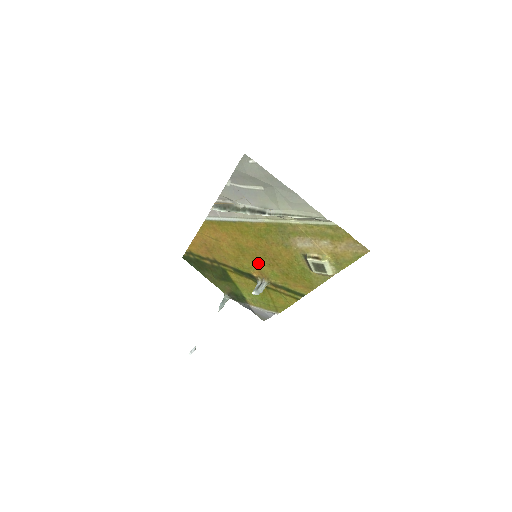
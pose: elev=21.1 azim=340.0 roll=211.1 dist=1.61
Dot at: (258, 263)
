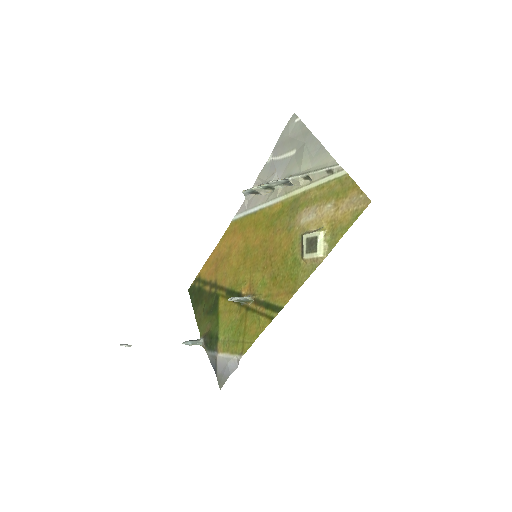
Dot at: (254, 270)
